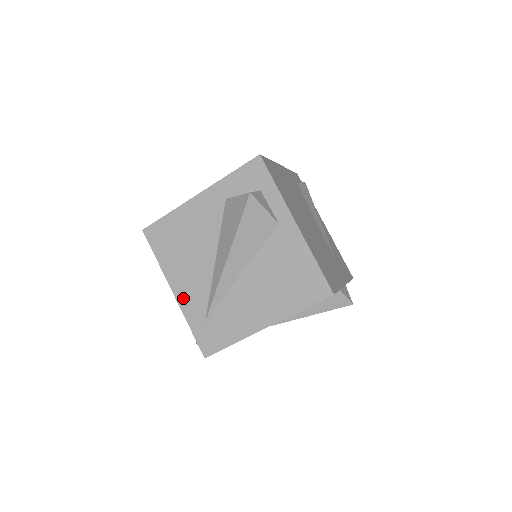
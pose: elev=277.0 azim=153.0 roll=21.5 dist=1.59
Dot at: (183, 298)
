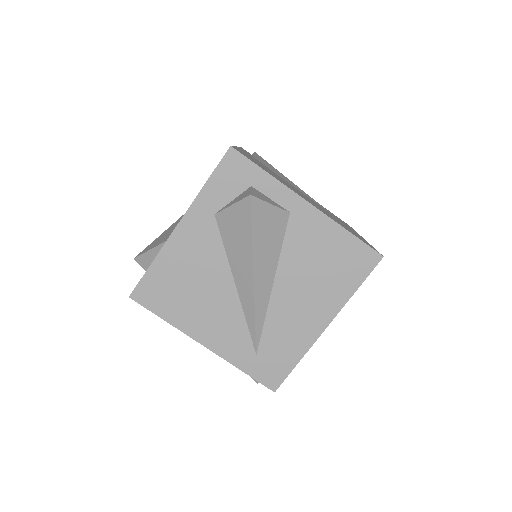
Dot at: (218, 345)
